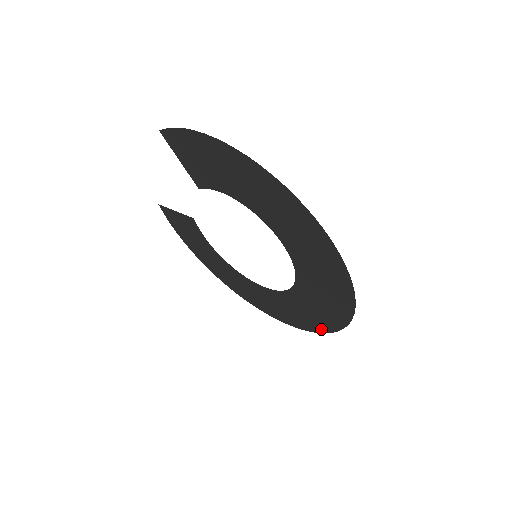
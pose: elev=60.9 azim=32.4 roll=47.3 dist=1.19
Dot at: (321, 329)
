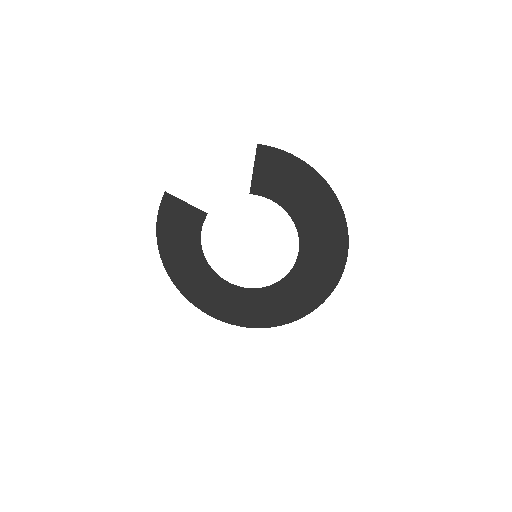
Dot at: (267, 324)
